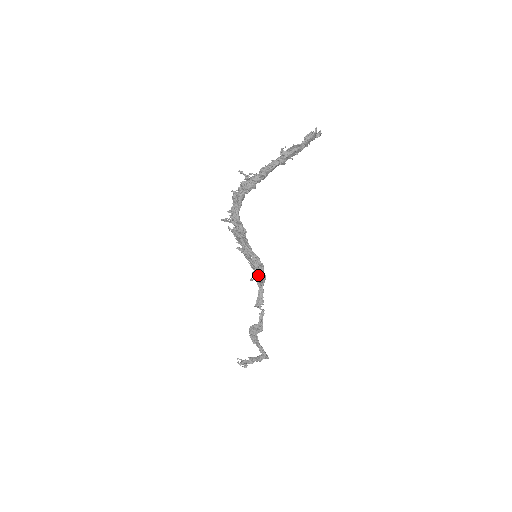
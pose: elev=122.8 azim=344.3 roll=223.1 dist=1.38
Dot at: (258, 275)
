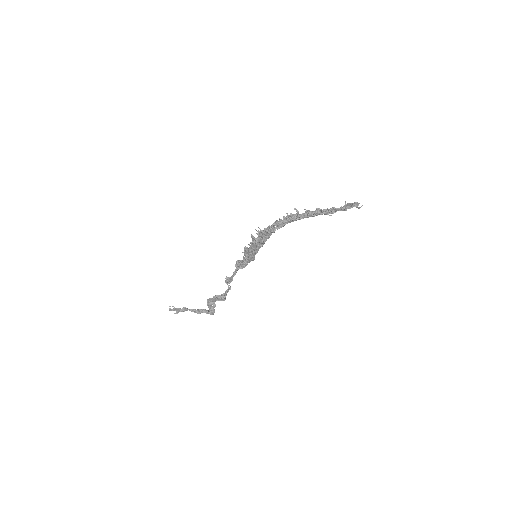
Dot at: (245, 266)
